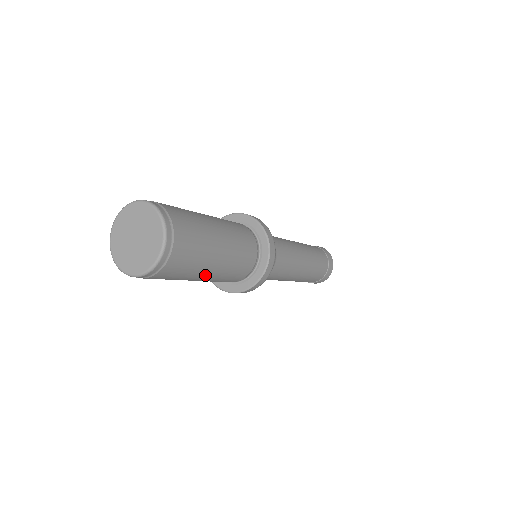
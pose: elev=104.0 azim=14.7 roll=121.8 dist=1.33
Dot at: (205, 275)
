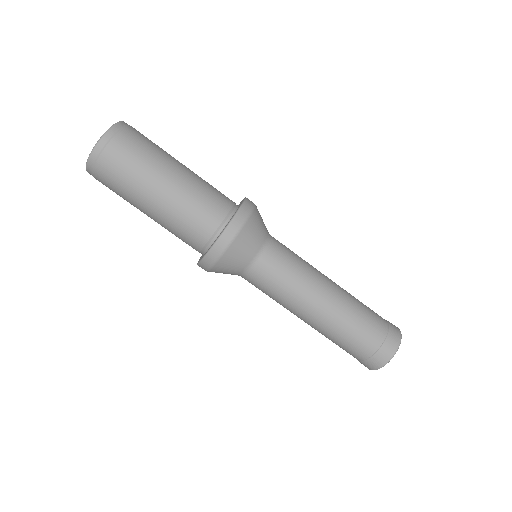
Dot at: (155, 194)
